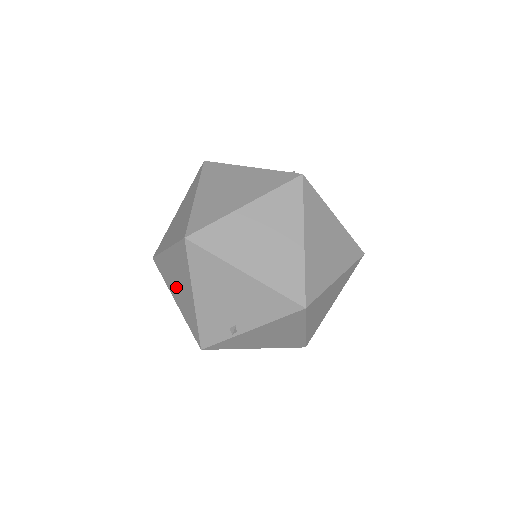
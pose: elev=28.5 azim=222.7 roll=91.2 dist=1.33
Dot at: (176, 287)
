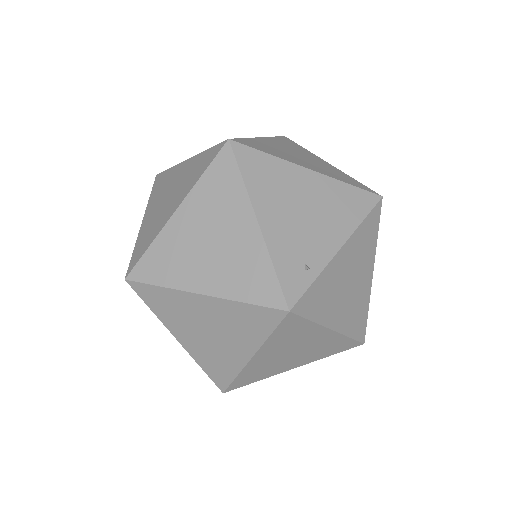
Dot at: occluded
